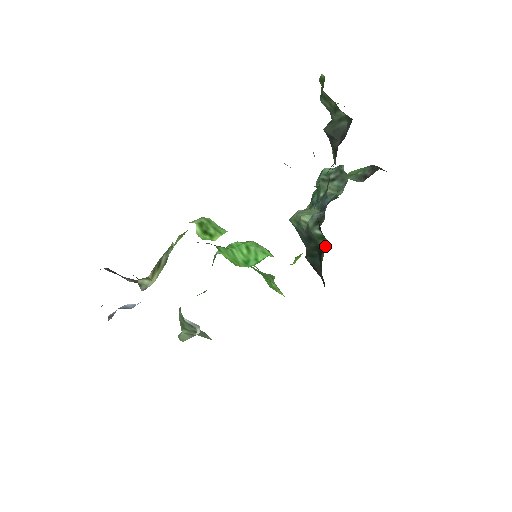
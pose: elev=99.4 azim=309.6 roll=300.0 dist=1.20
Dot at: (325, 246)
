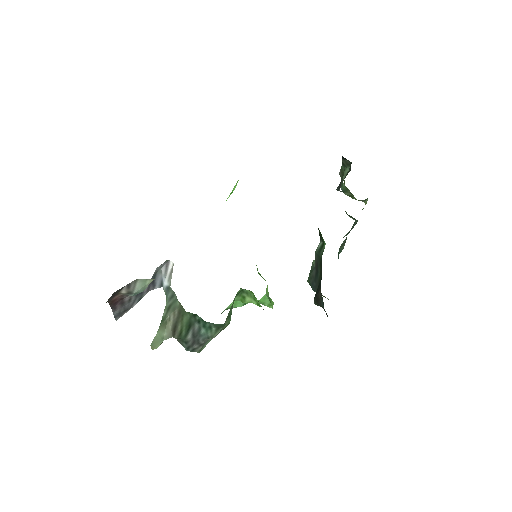
Dot at: (323, 248)
